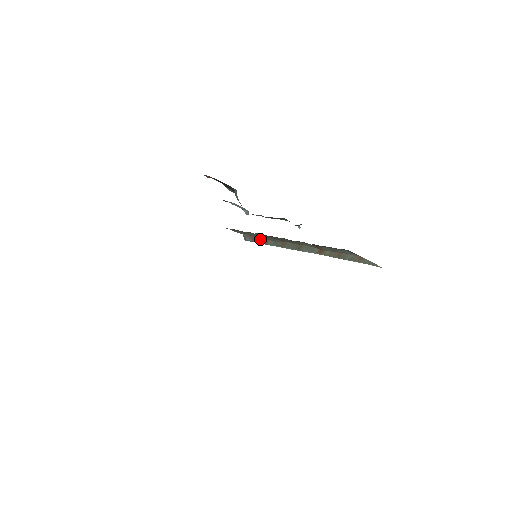
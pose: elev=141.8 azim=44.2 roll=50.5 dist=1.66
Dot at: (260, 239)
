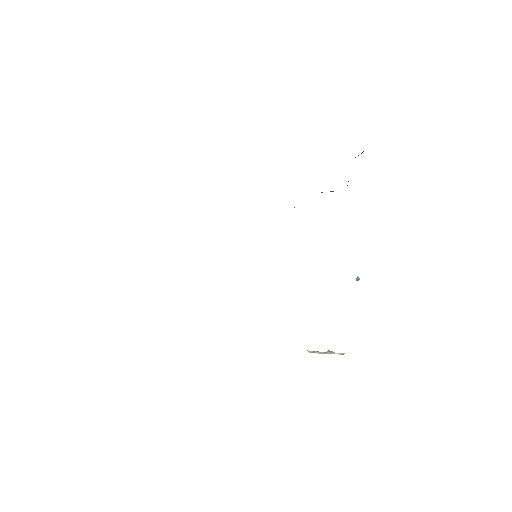
Dot at: occluded
